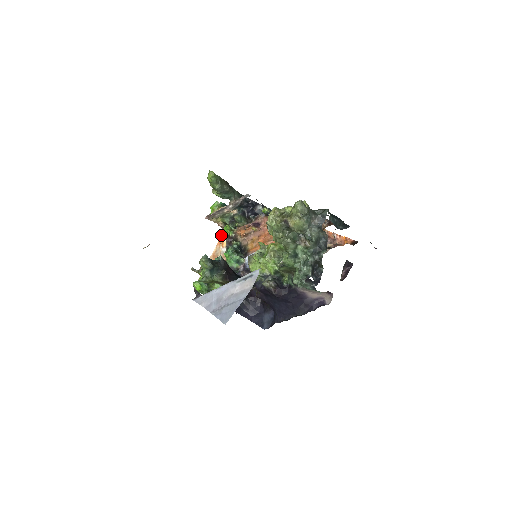
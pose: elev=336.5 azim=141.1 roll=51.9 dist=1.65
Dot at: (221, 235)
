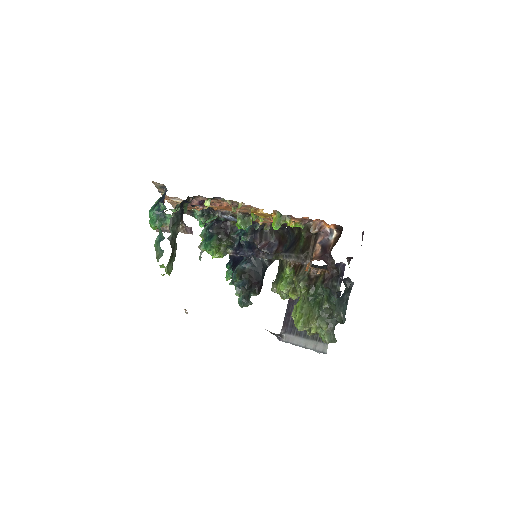
Dot at: occluded
